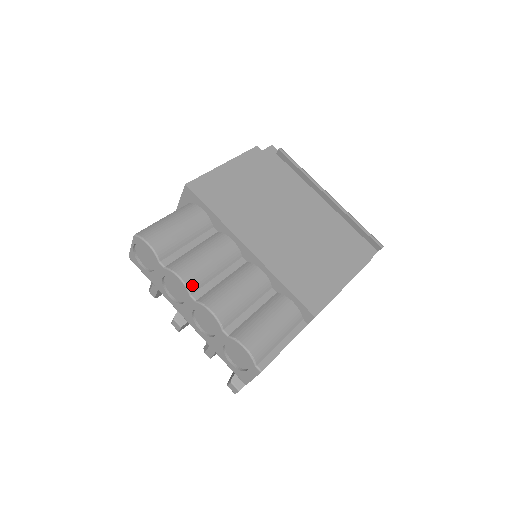
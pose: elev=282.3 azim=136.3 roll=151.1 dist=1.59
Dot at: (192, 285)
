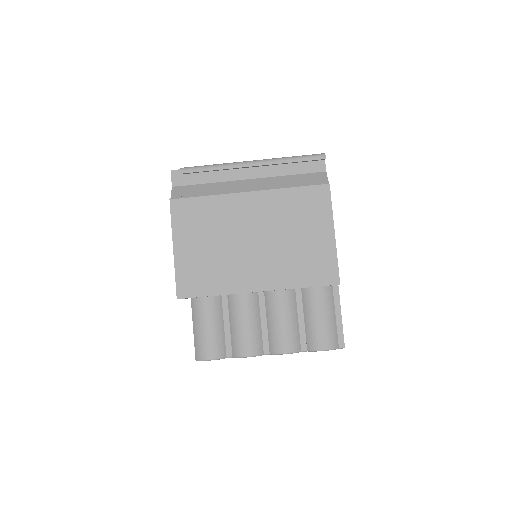
Dot at: (258, 351)
